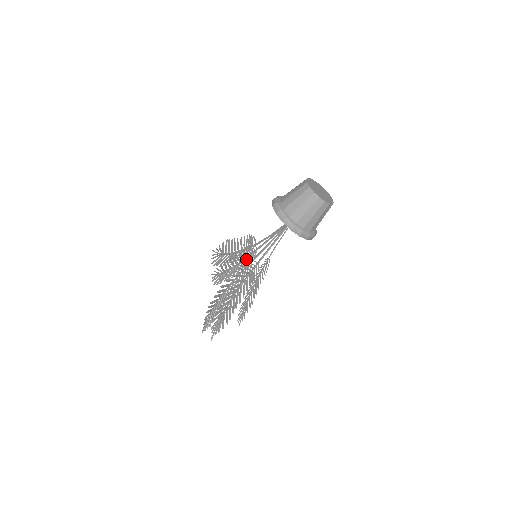
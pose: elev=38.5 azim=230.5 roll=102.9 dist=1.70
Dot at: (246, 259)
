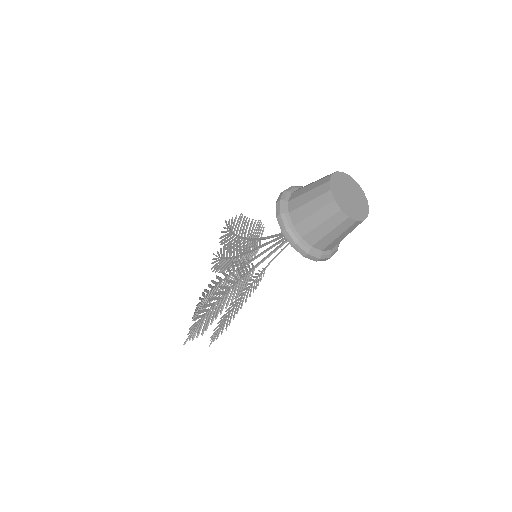
Dot at: (246, 254)
